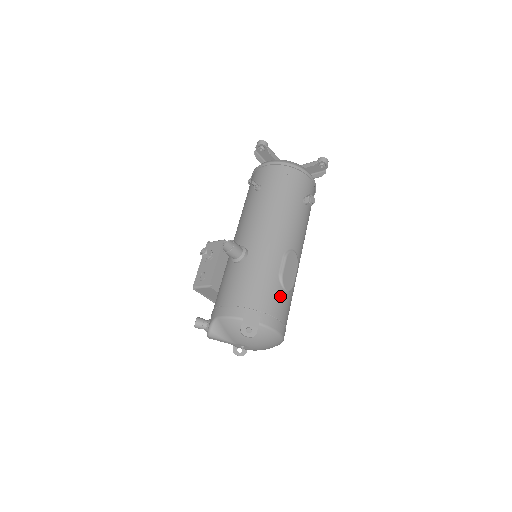
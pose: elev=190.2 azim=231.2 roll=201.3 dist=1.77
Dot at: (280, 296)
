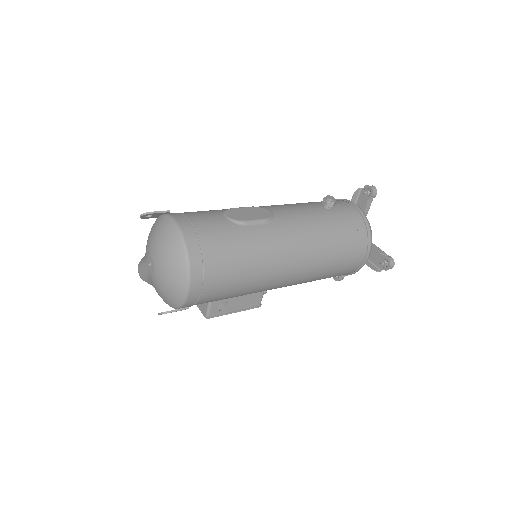
Dot at: (212, 214)
